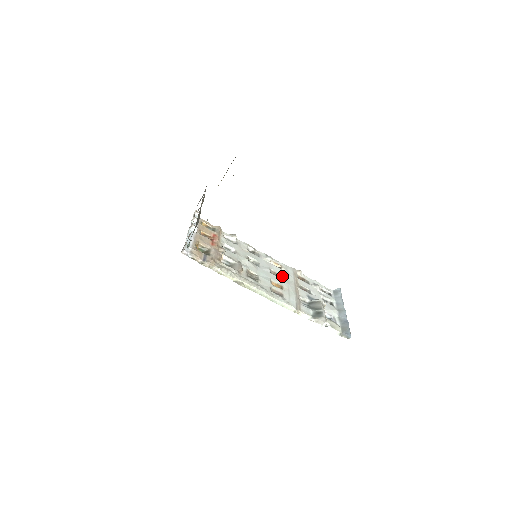
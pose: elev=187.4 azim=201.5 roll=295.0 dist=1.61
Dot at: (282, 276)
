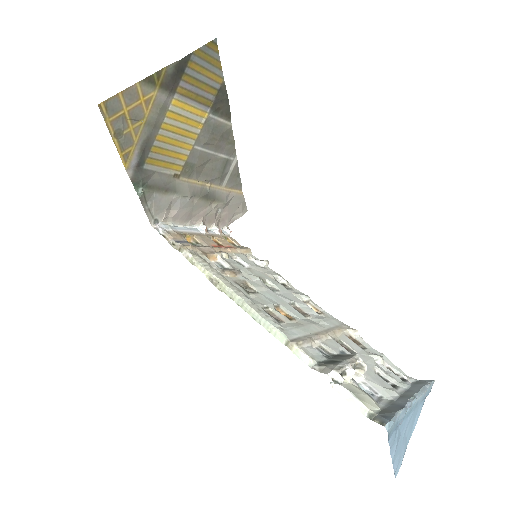
Dot at: (310, 316)
